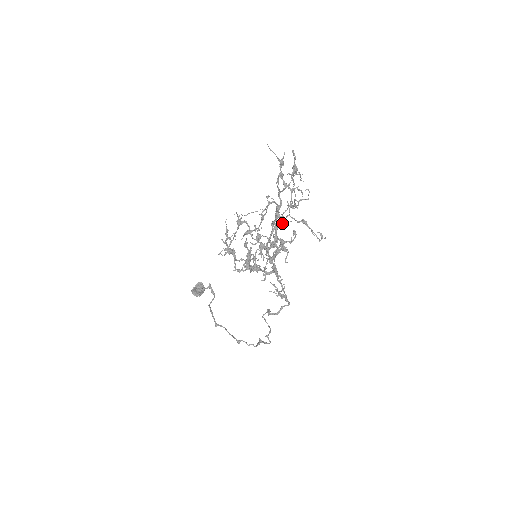
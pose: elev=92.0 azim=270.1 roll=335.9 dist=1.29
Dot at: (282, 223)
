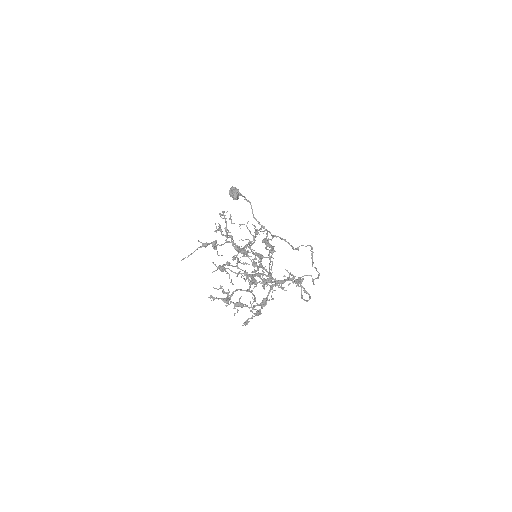
Dot at: occluded
